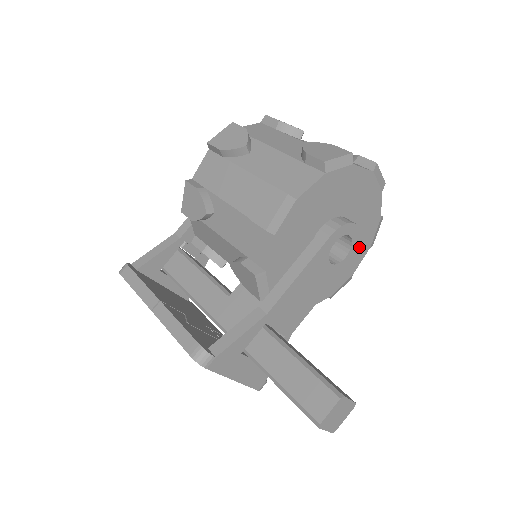
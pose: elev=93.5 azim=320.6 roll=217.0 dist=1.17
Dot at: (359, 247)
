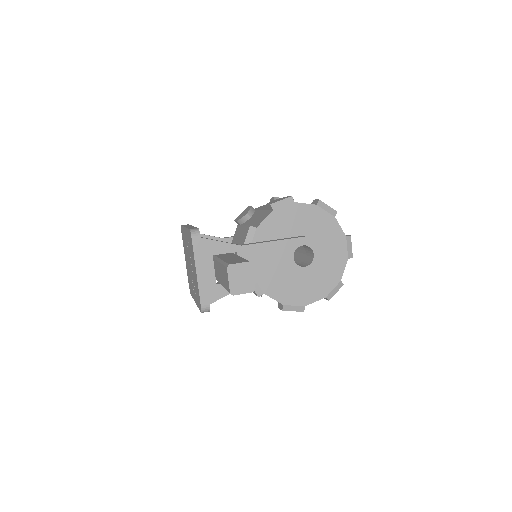
Dot at: (318, 286)
